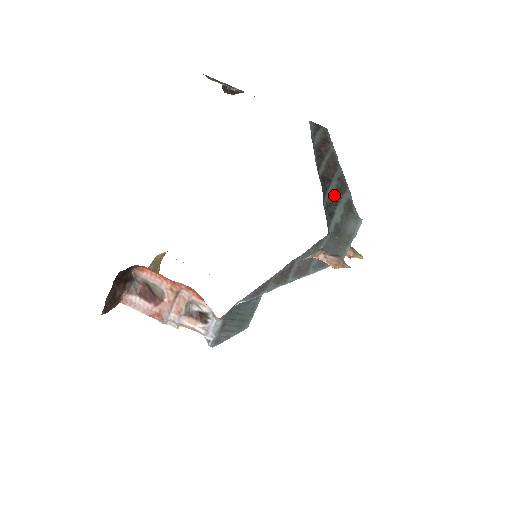
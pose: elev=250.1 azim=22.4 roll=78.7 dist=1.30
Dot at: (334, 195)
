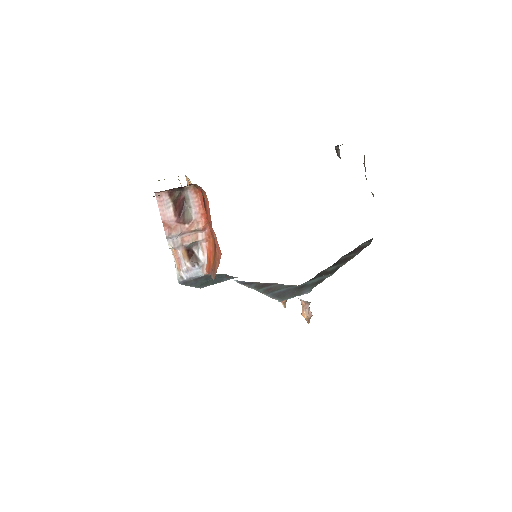
Dot at: (327, 272)
